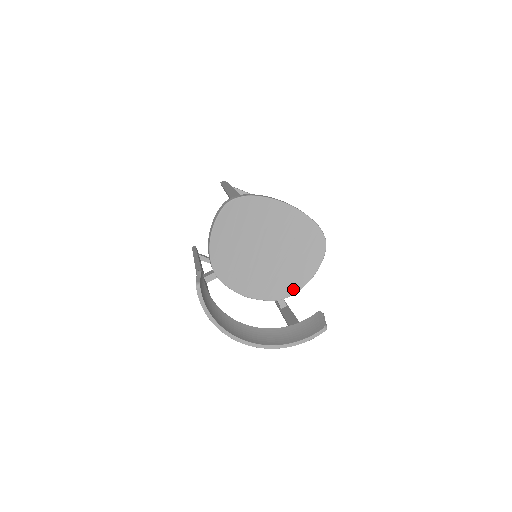
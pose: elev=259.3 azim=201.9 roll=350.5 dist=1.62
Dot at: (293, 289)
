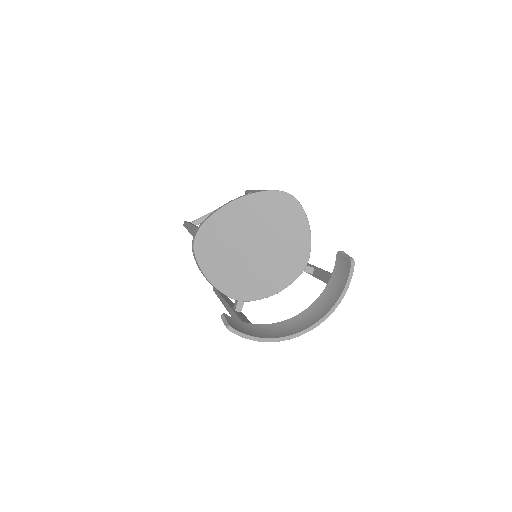
Dot at: (305, 252)
